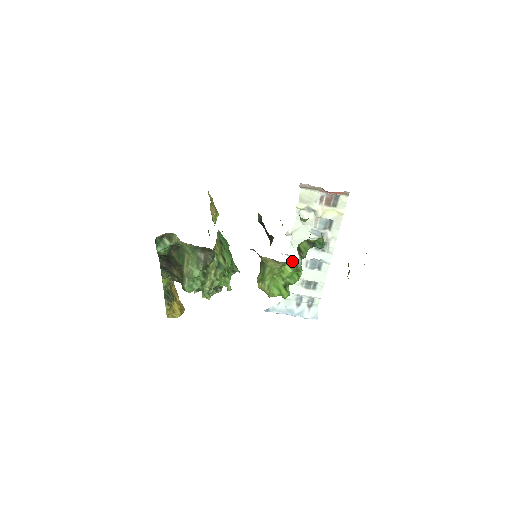
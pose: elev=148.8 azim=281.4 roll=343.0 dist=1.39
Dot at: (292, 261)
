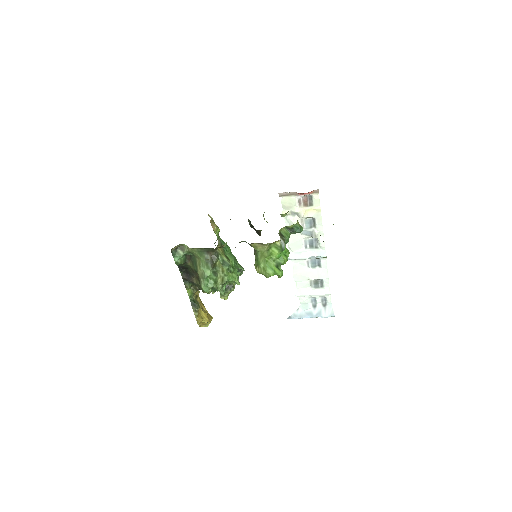
Dot at: (275, 243)
